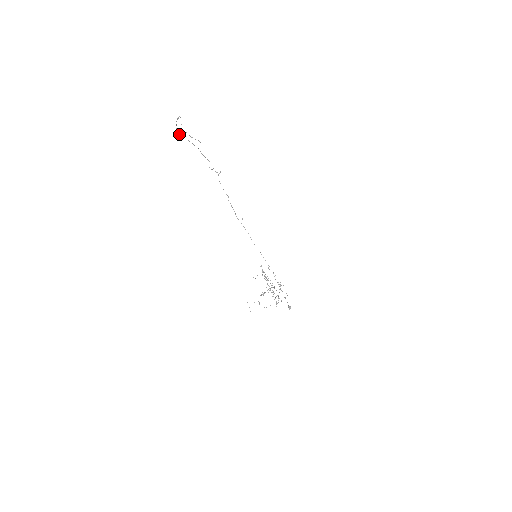
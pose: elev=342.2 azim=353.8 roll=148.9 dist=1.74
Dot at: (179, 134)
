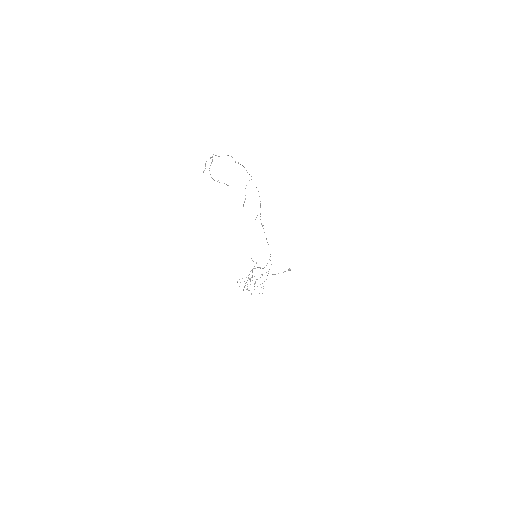
Dot at: occluded
